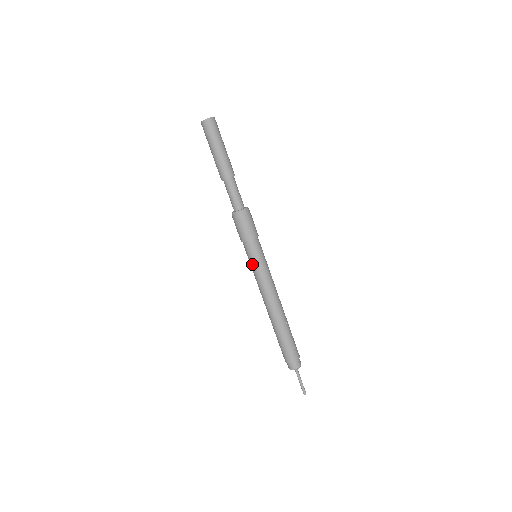
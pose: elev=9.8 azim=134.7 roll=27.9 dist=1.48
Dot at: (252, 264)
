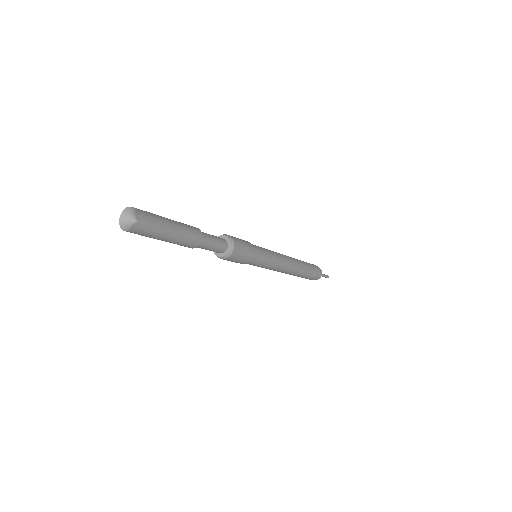
Dot at: occluded
